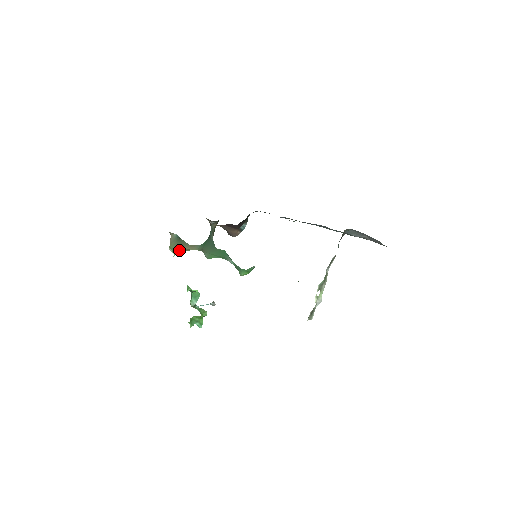
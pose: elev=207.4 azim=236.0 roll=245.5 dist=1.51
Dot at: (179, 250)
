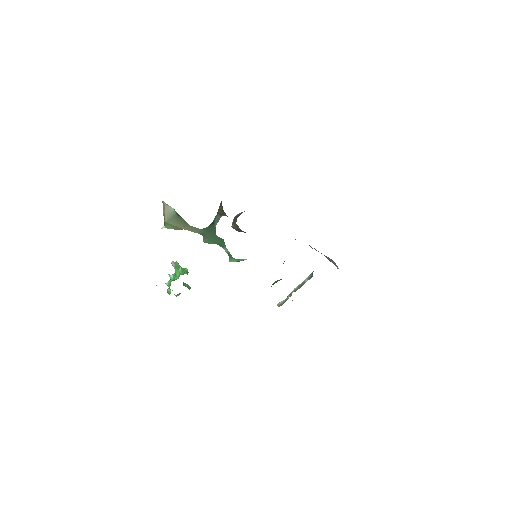
Dot at: (176, 228)
